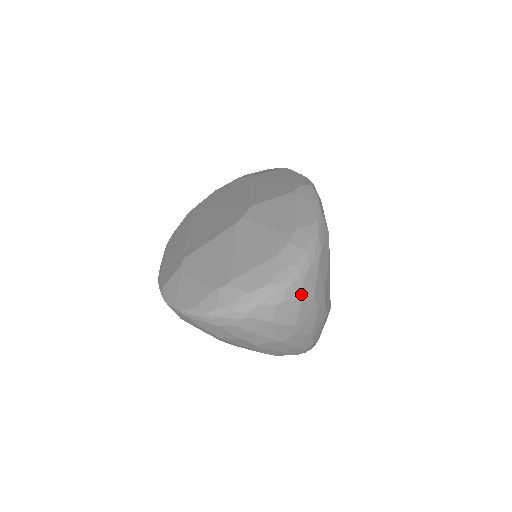
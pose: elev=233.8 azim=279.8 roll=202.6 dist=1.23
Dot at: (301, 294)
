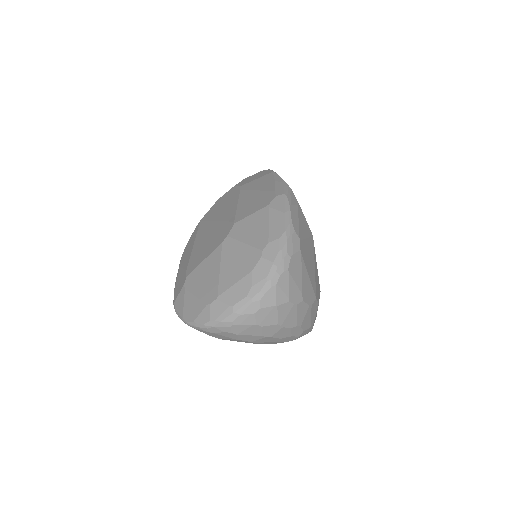
Dot at: (275, 300)
